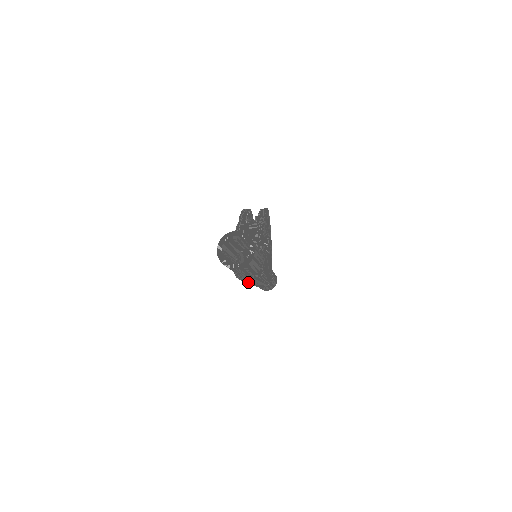
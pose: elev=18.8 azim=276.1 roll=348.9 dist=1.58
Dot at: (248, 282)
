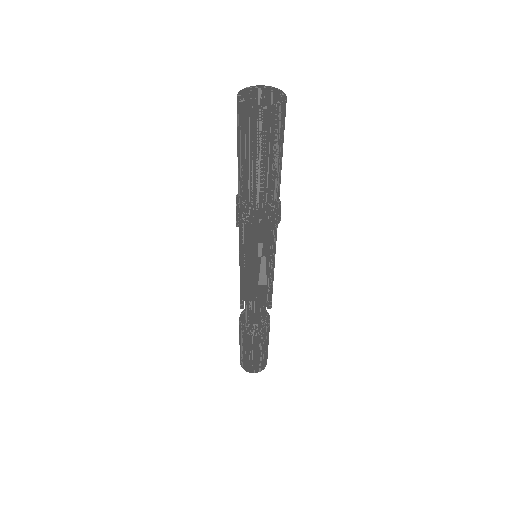
Dot at: (248, 267)
